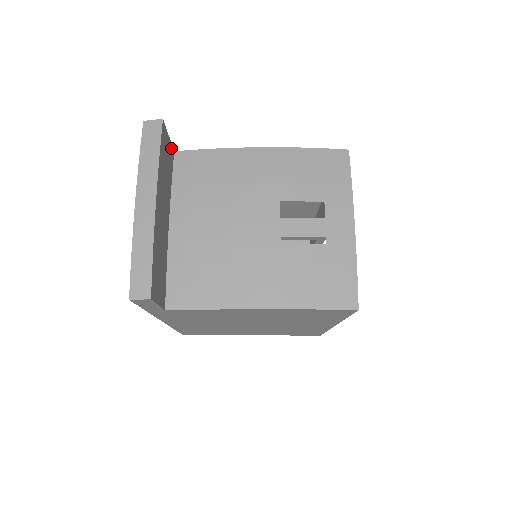
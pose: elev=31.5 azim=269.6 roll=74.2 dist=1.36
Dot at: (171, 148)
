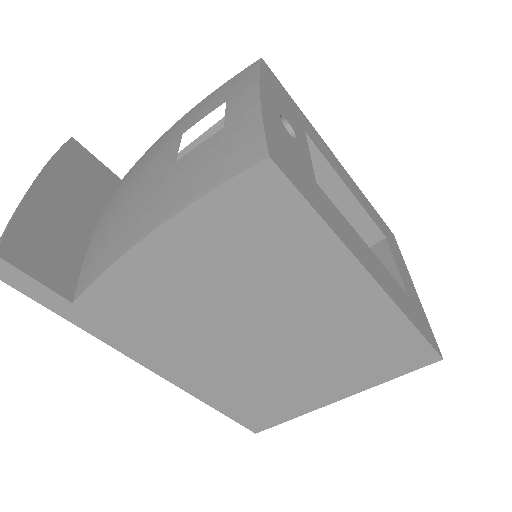
Dot at: (109, 172)
